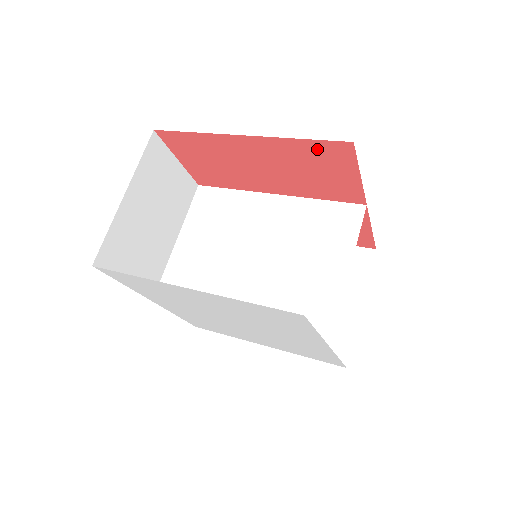
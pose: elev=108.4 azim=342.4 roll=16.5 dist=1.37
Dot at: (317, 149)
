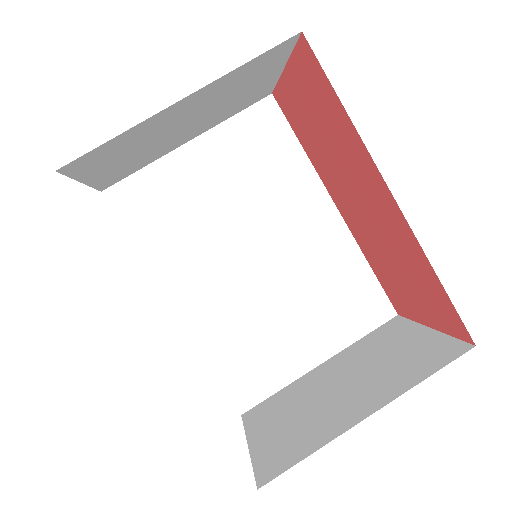
Dot at: (436, 293)
